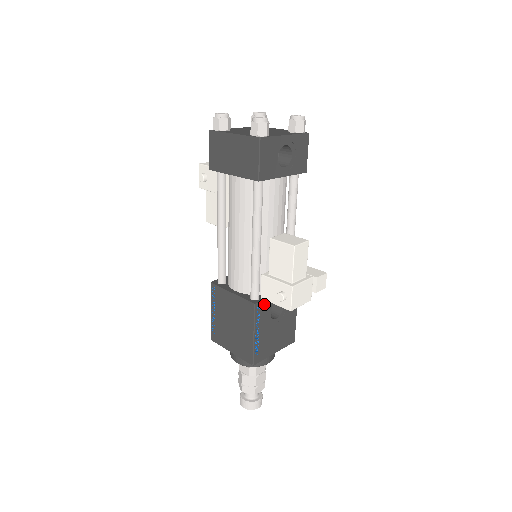
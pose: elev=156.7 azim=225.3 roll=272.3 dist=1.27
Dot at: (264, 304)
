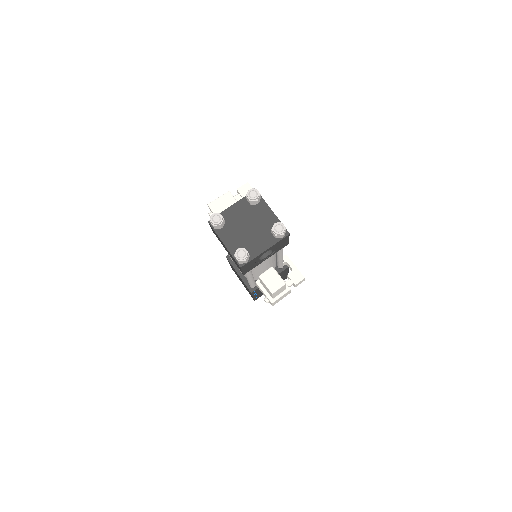
Dot at: occluded
